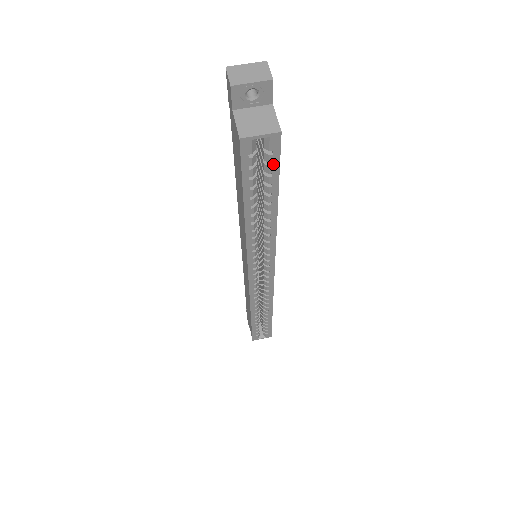
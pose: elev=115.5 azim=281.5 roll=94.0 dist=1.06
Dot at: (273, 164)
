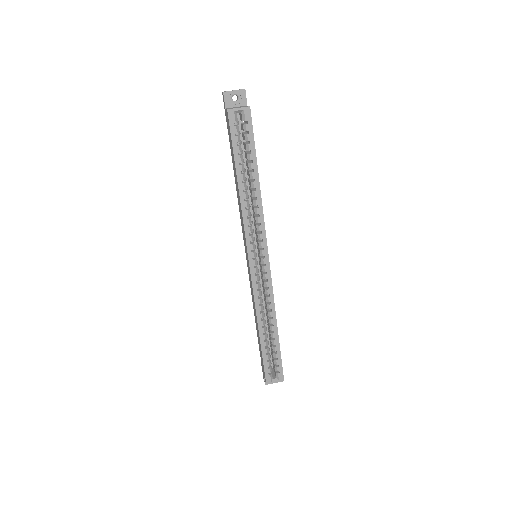
Dot at: (249, 133)
